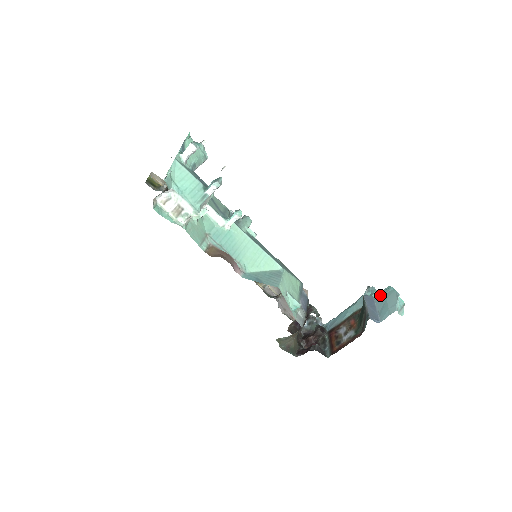
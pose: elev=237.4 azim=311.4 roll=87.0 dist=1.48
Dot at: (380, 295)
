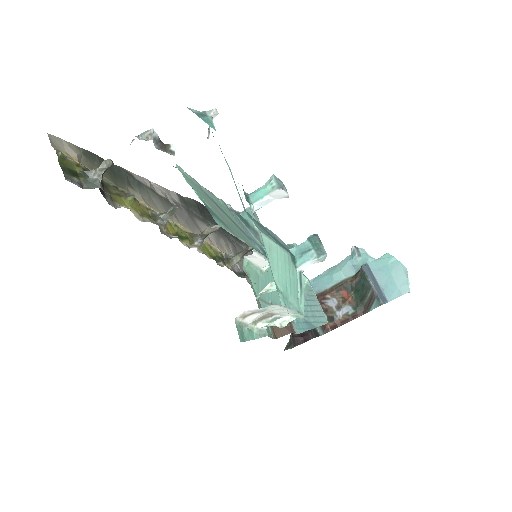
Dot at: (378, 265)
